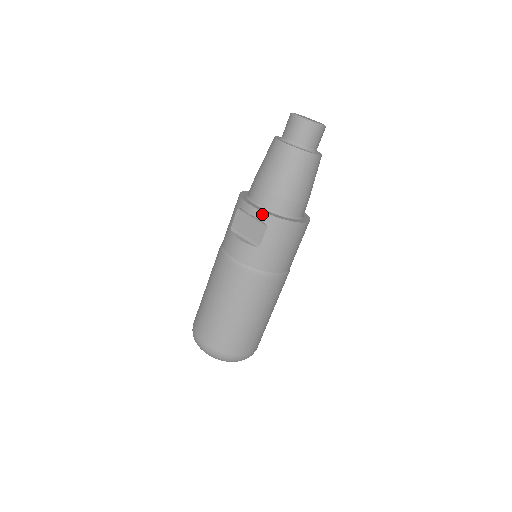
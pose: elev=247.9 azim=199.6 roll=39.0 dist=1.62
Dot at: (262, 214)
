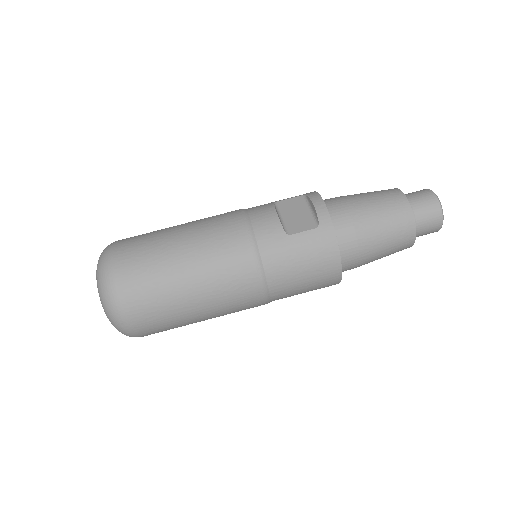
Dot at: (326, 214)
